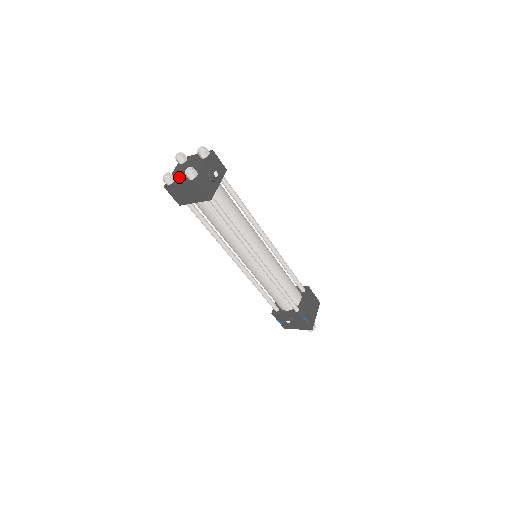
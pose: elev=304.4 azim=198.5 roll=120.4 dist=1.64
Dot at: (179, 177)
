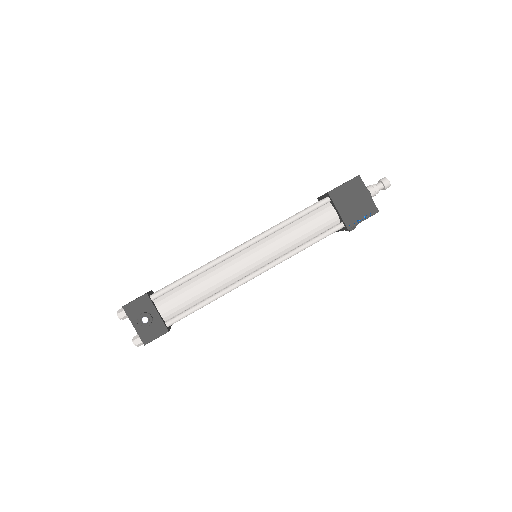
Dot at: occluded
